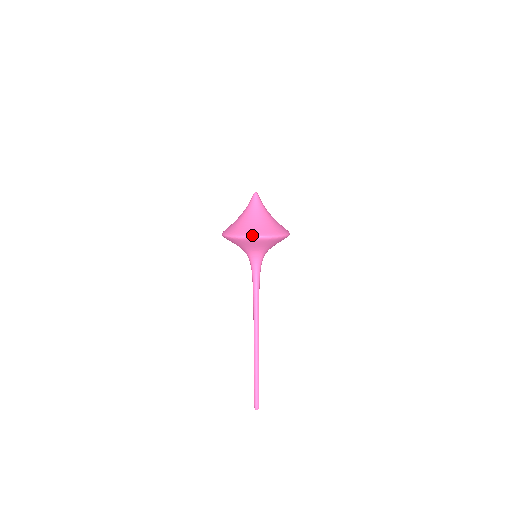
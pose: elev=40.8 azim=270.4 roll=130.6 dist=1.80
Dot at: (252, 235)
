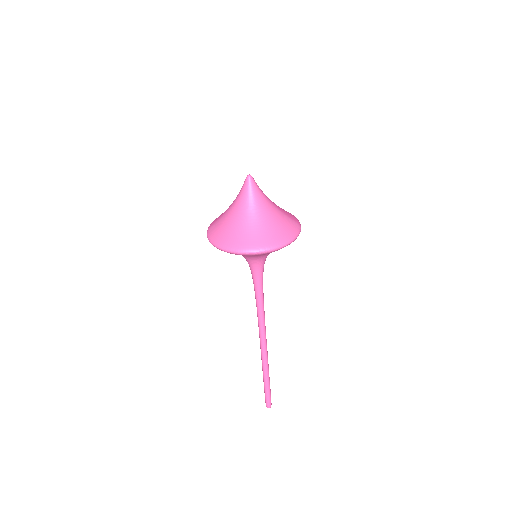
Dot at: (246, 250)
